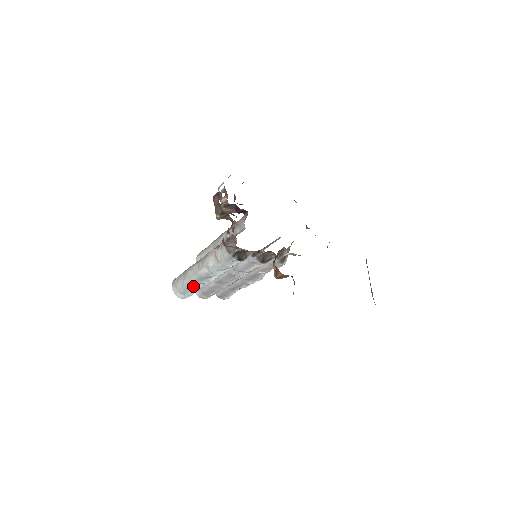
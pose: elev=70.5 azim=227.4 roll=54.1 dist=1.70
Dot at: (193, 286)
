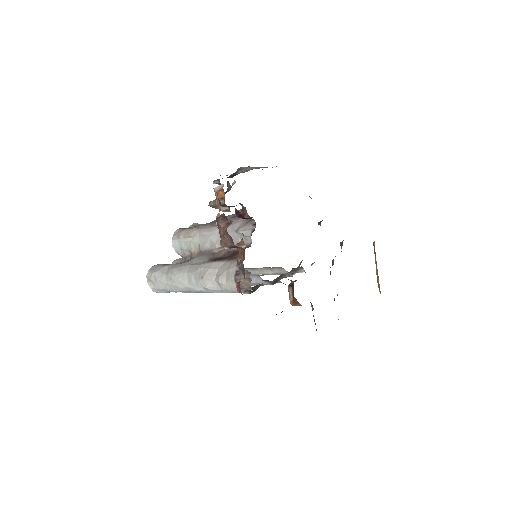
Dot at: occluded
